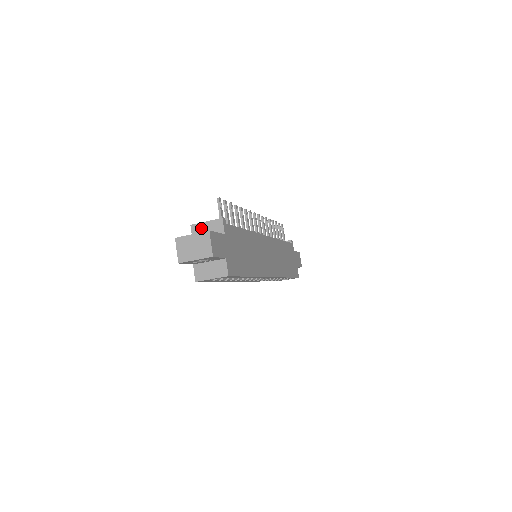
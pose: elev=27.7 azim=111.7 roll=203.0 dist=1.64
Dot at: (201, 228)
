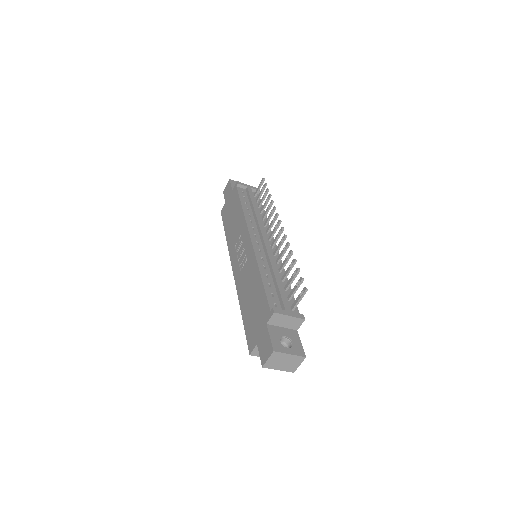
Dot at: (282, 319)
